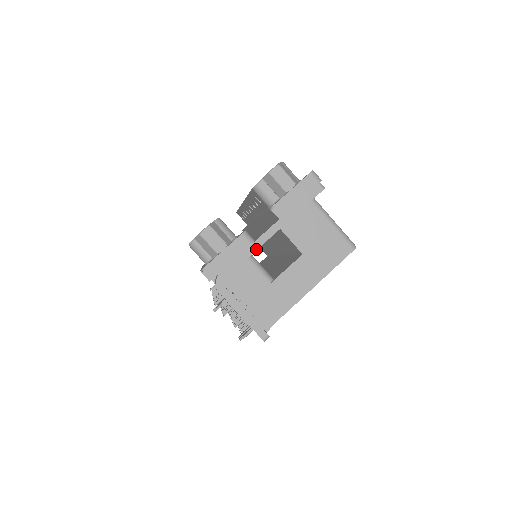
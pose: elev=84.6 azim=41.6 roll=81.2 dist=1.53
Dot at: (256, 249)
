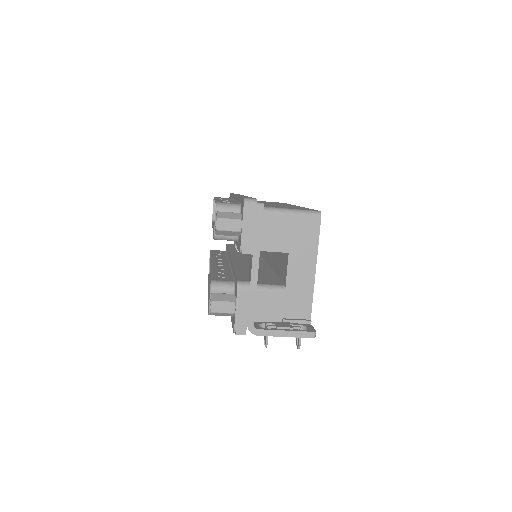
Dot at: (256, 288)
